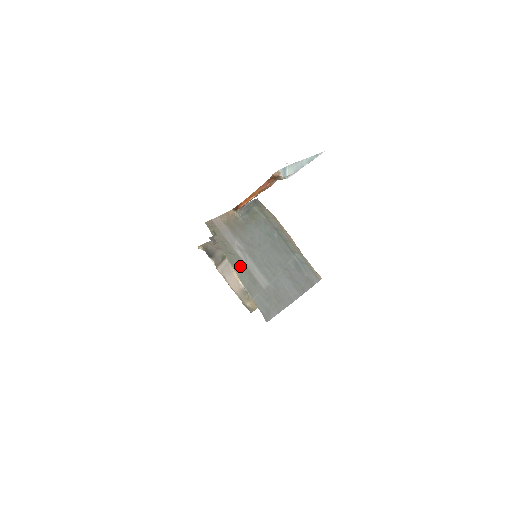
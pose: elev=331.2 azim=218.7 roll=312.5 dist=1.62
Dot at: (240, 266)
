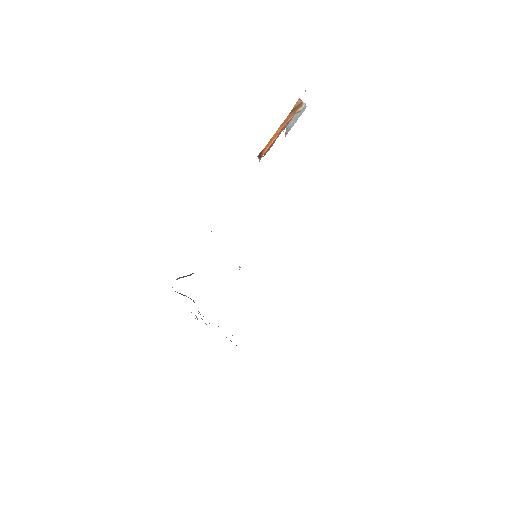
Dot at: occluded
